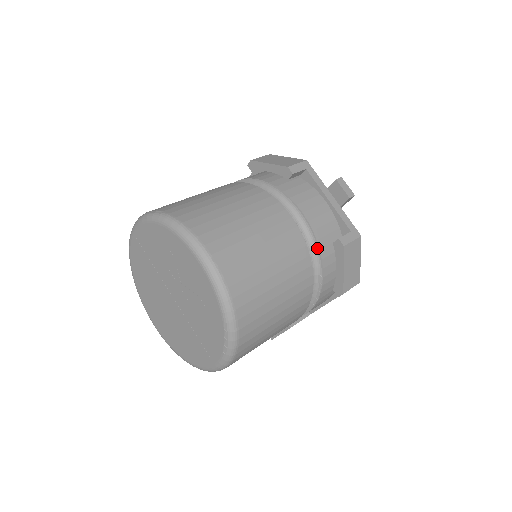
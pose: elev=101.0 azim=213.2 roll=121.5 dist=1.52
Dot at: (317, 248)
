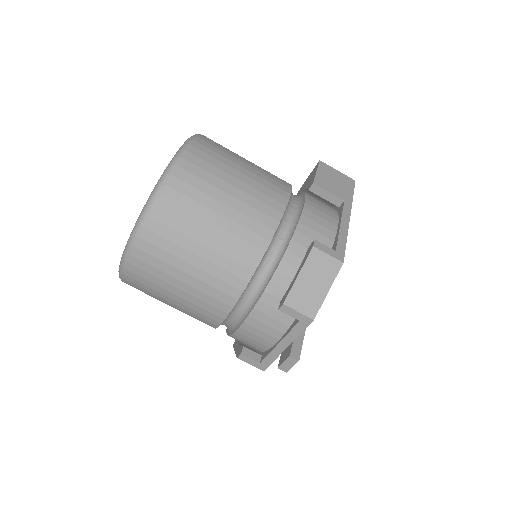
Dot at: (231, 332)
